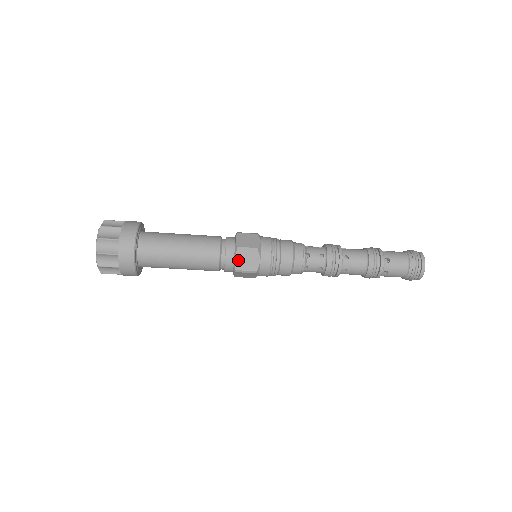
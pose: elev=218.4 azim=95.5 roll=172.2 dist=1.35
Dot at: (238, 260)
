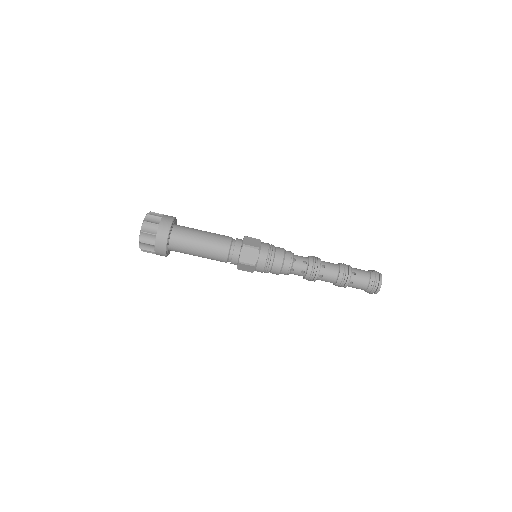
Dot at: (242, 254)
